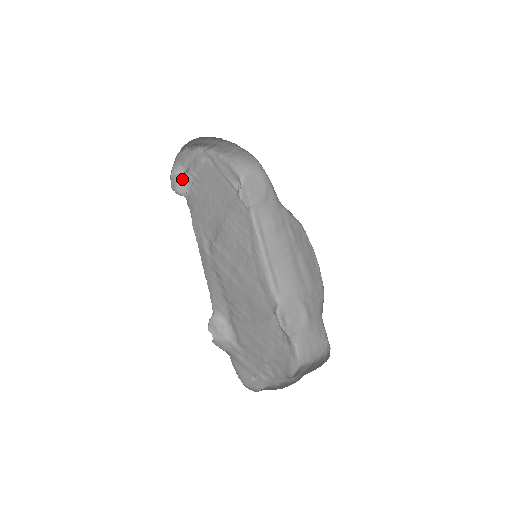
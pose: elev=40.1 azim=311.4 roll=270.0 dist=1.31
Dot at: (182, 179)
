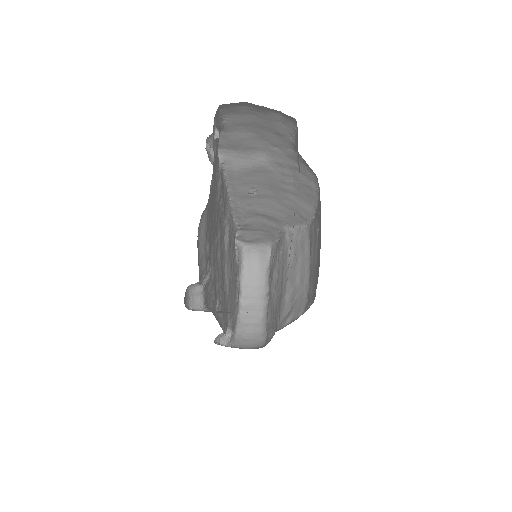
Dot at: occluded
